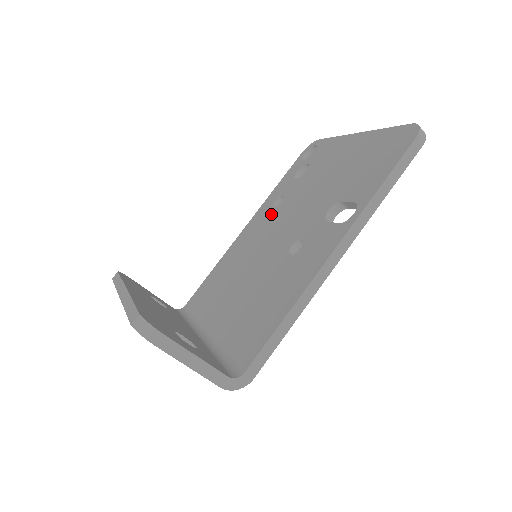
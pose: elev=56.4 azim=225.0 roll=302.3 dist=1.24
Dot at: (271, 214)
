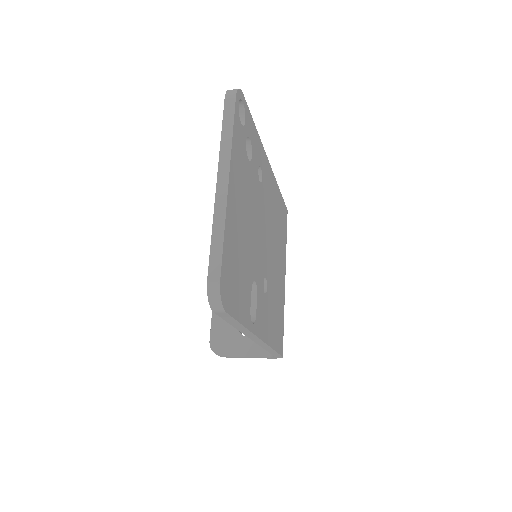
Dot at: occluded
